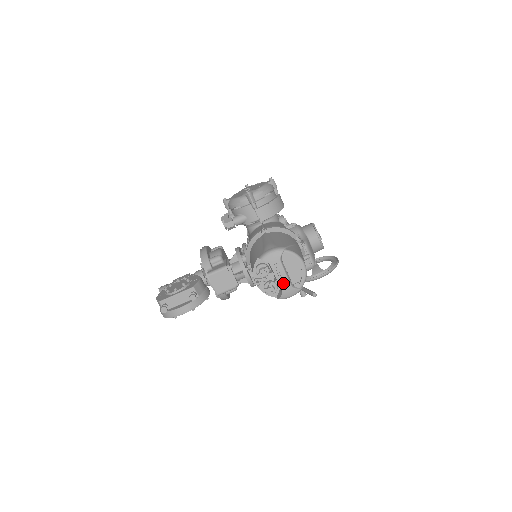
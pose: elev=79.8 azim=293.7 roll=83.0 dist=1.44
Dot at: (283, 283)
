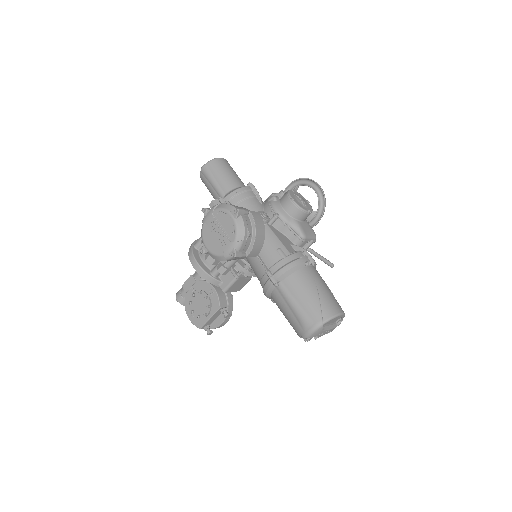
Dot at: (330, 331)
